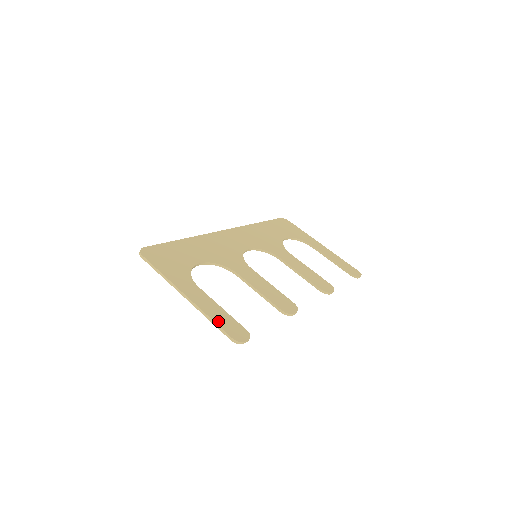
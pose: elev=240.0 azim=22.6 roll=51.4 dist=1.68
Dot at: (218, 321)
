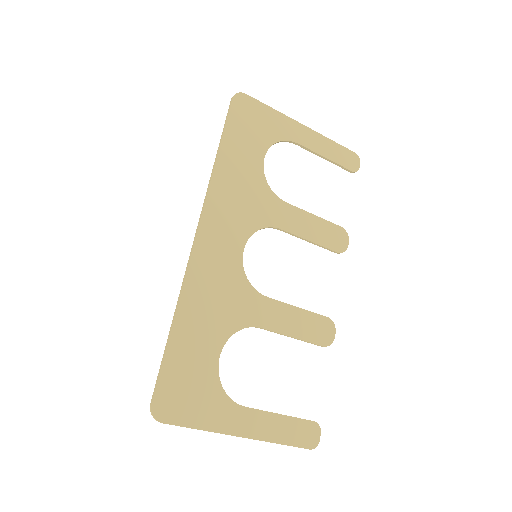
Dot at: (288, 440)
